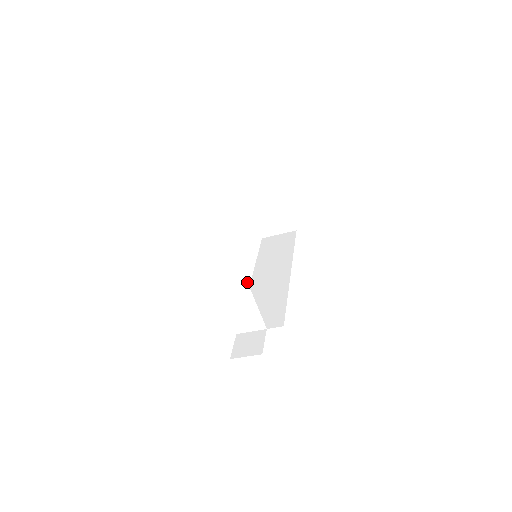
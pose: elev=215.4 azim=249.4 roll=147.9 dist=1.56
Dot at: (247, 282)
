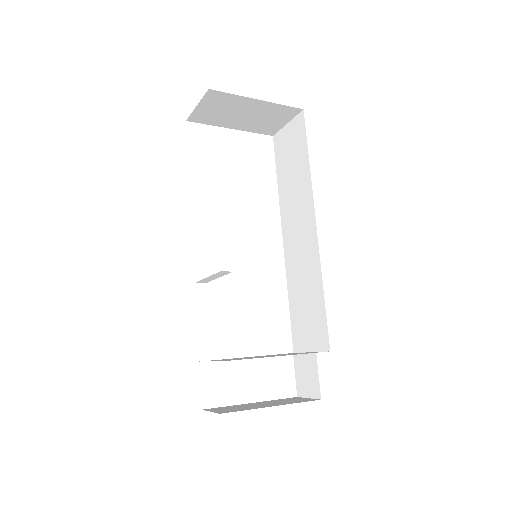
Dot at: occluded
